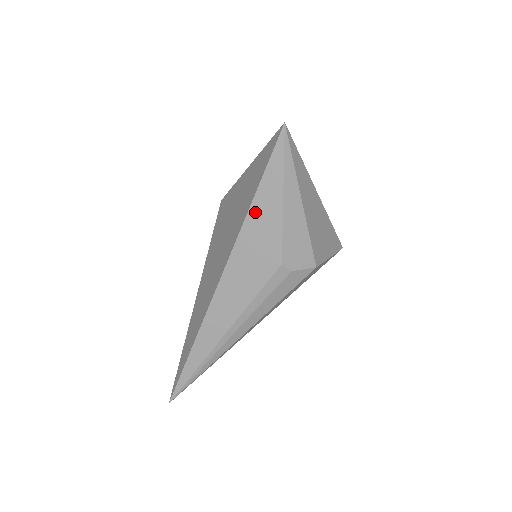
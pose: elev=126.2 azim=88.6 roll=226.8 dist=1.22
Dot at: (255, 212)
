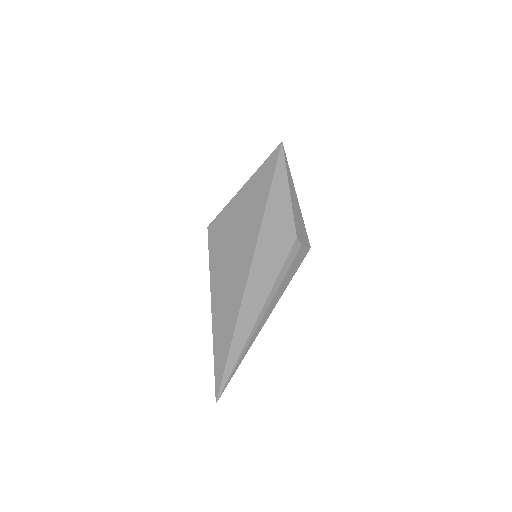
Dot at: (272, 199)
